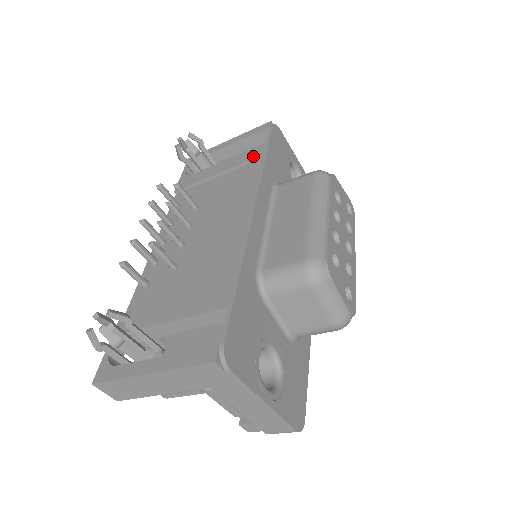
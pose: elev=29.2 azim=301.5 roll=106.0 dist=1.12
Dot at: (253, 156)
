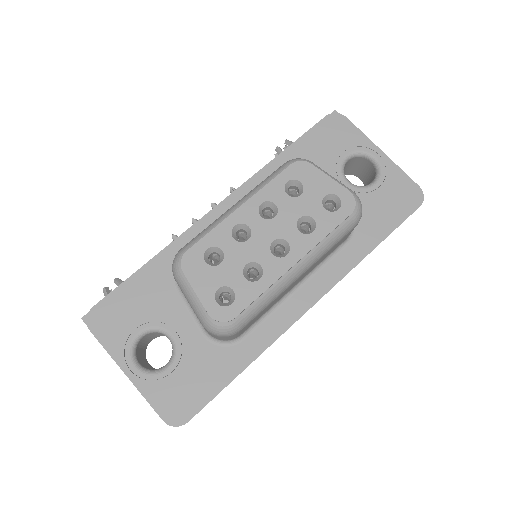
Dot at: occluded
